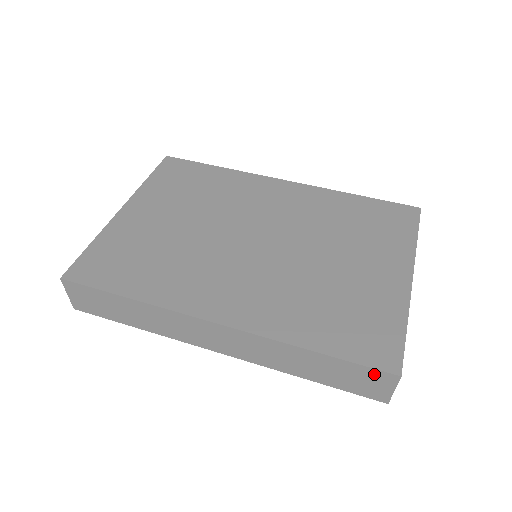
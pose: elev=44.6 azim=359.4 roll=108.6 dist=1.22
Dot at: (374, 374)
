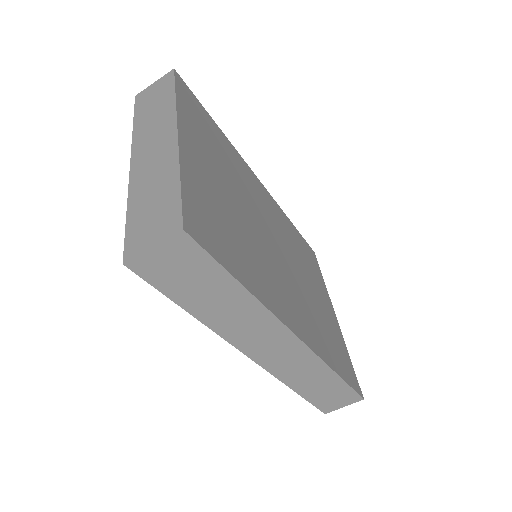
Dot at: (351, 396)
